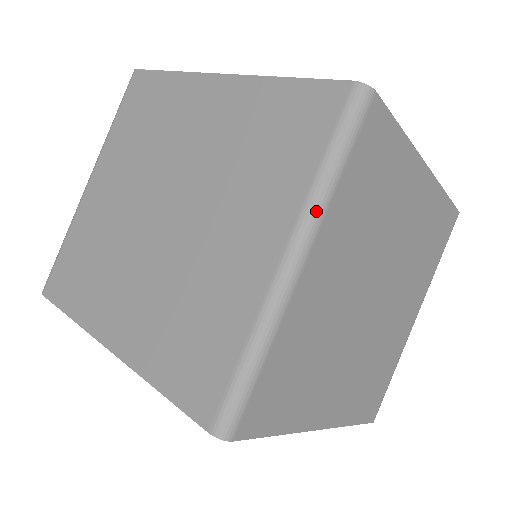
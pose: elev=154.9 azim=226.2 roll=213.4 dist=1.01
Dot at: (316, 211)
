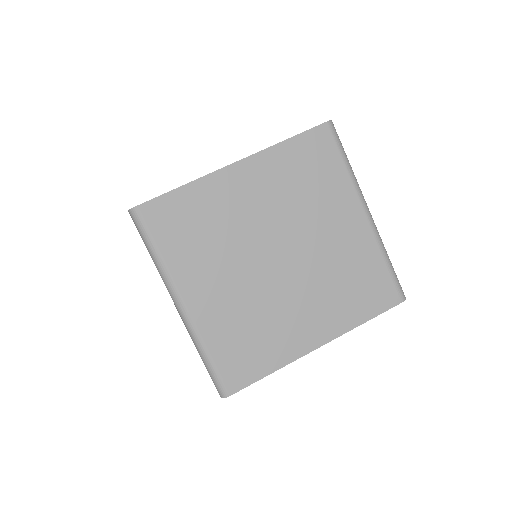
Dot at: (166, 279)
